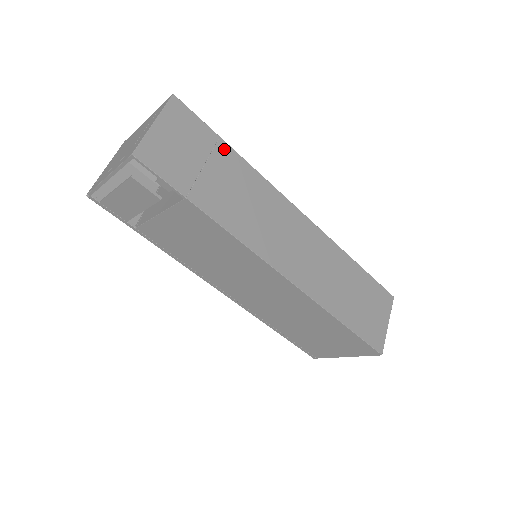
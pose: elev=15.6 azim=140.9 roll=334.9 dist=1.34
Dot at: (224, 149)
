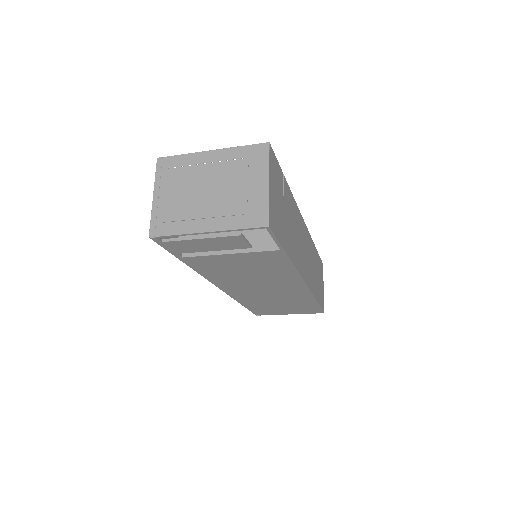
Dot at: (285, 185)
